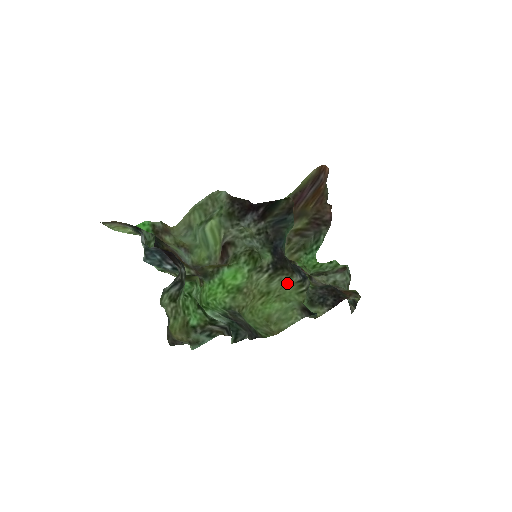
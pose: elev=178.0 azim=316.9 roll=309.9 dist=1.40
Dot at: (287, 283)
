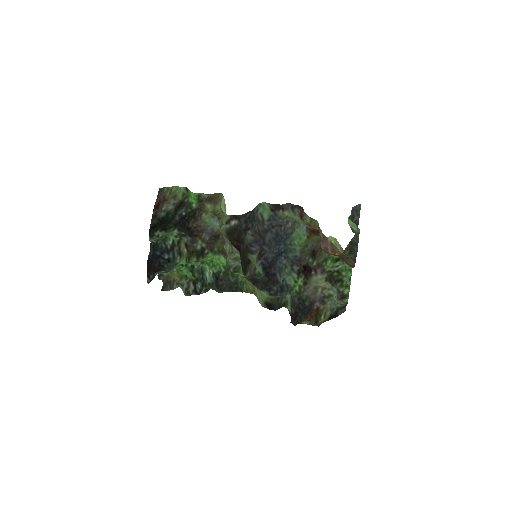
Dot at: occluded
